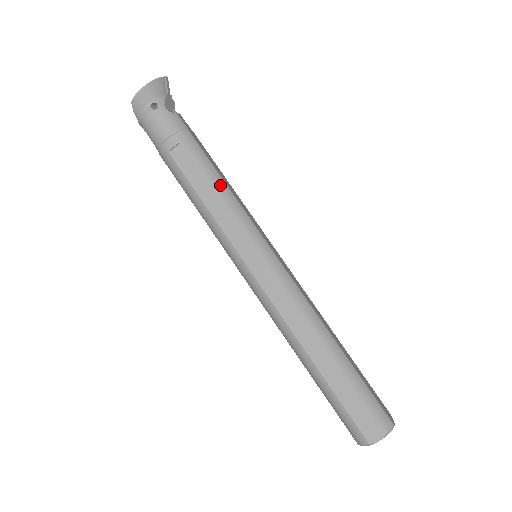
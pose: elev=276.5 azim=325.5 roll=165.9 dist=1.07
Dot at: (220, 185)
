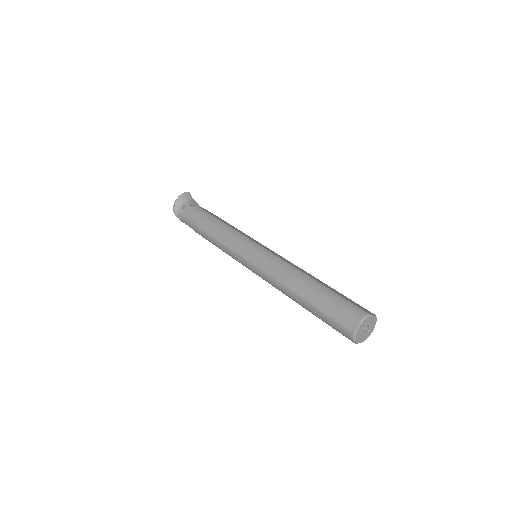
Dot at: (223, 226)
